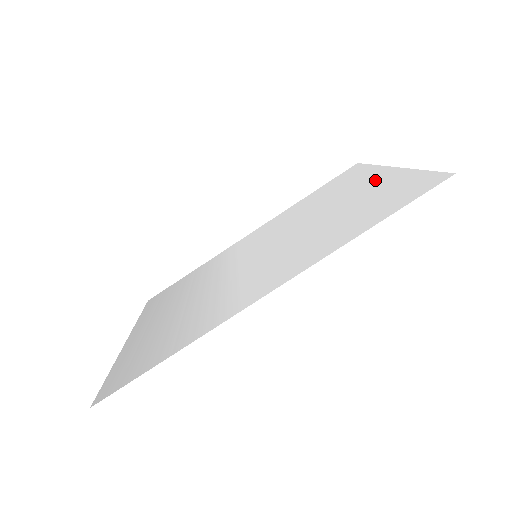
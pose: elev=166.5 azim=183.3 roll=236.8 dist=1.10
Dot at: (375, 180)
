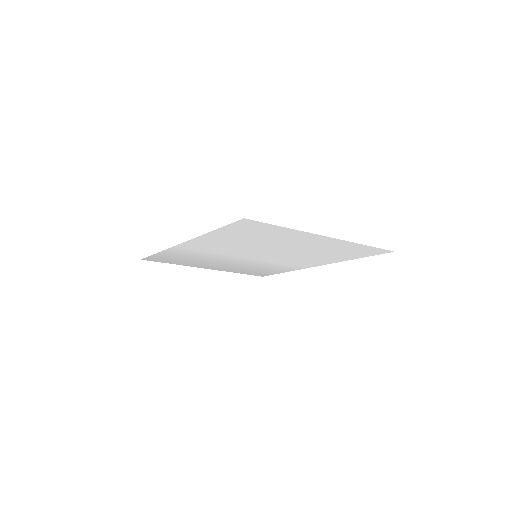
Dot at: (311, 239)
